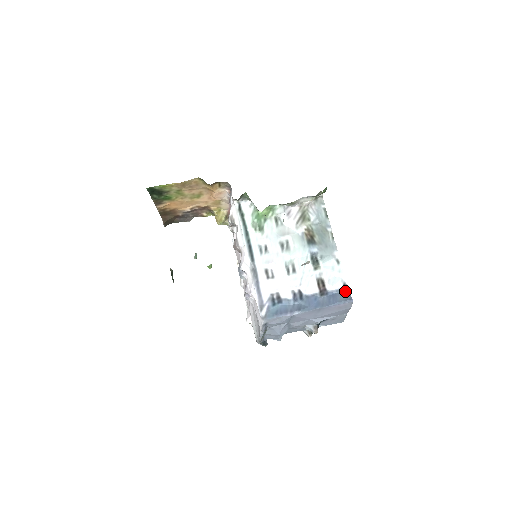
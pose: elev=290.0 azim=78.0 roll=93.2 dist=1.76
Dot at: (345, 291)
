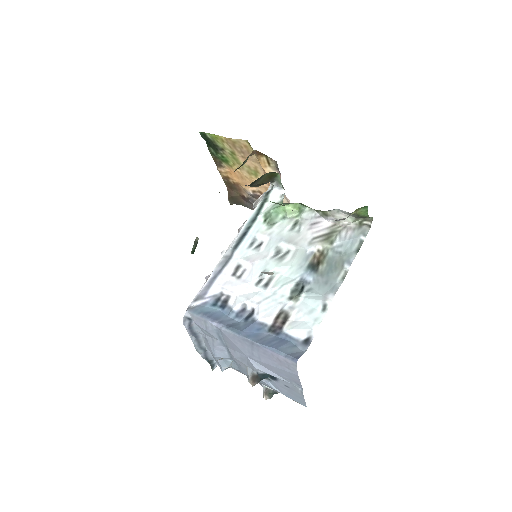
Dot at: (302, 346)
